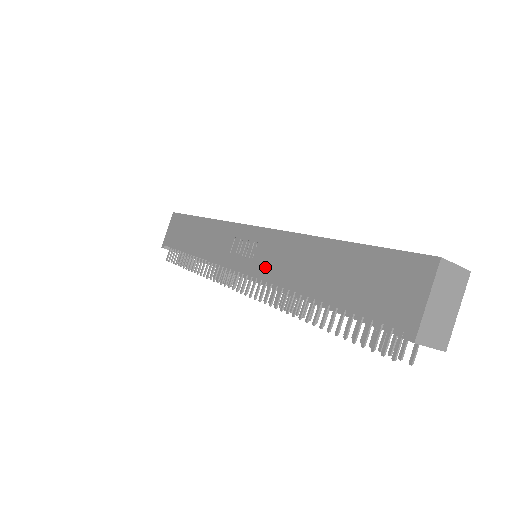
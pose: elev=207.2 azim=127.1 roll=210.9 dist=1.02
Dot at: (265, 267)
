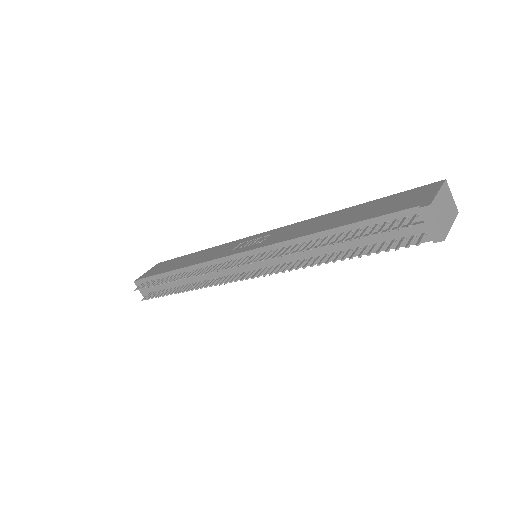
Dot at: (276, 239)
